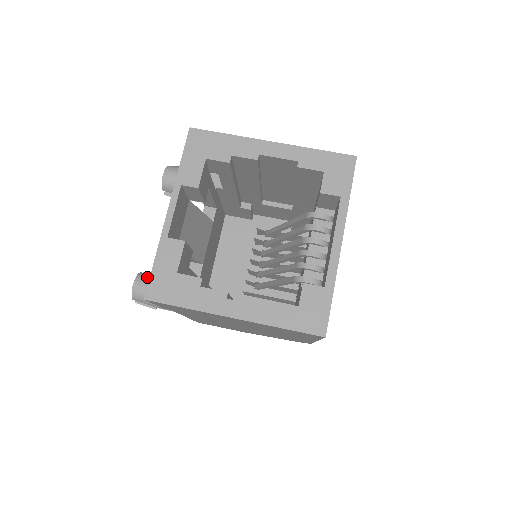
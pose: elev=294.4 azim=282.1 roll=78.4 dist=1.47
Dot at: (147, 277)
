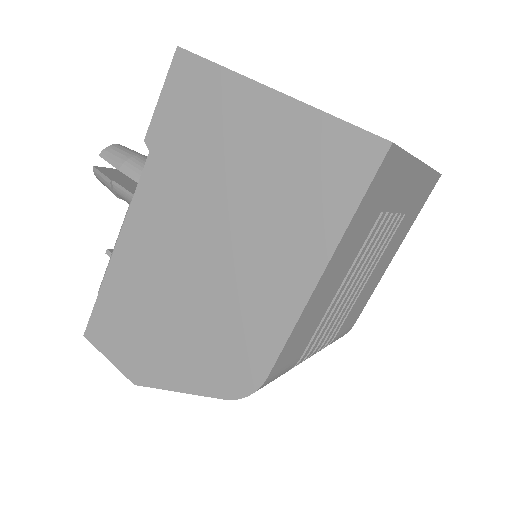
Dot at: occluded
